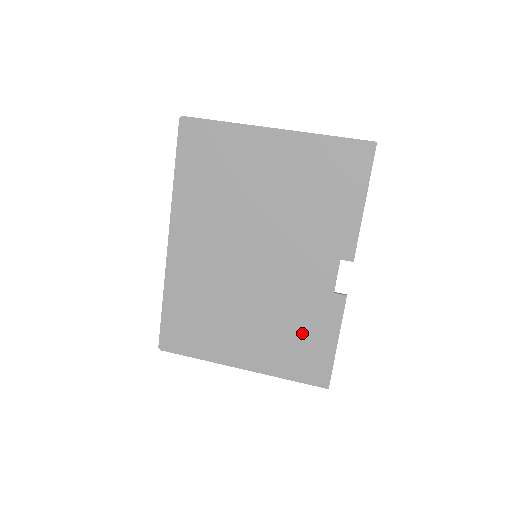
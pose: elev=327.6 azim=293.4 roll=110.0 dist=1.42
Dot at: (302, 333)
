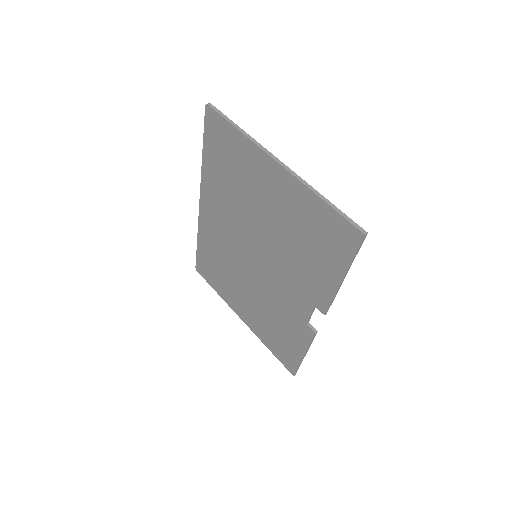
Dot at: (281, 331)
